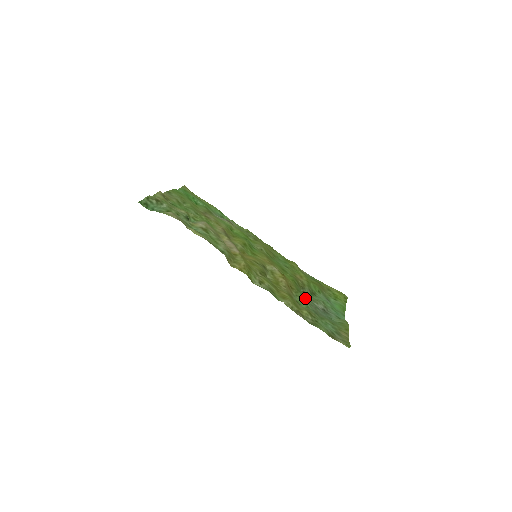
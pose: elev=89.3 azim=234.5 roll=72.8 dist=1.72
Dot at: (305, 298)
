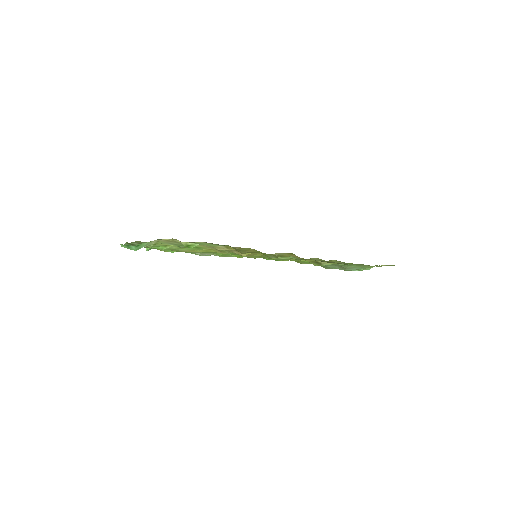
Dot at: occluded
